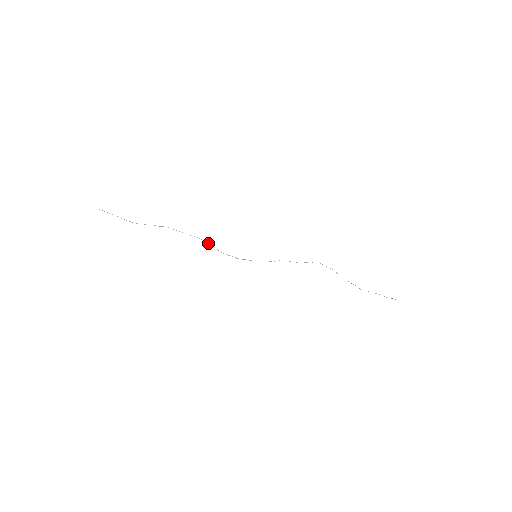
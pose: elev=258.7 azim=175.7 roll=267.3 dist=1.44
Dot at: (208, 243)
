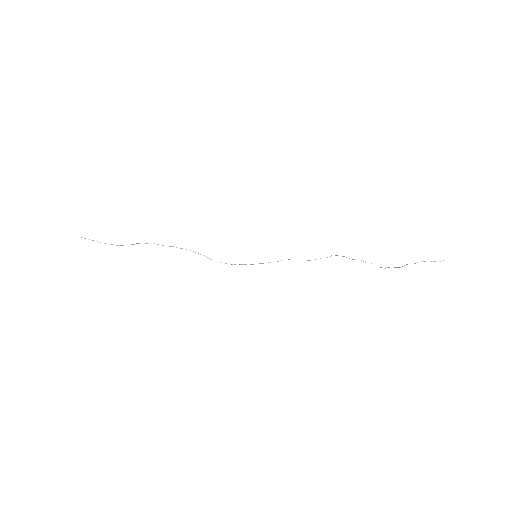
Dot at: occluded
